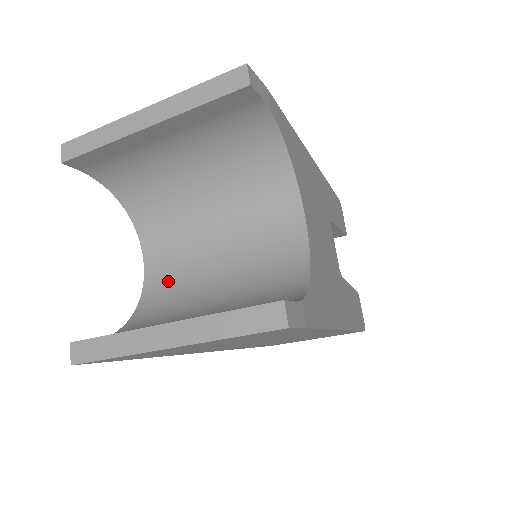
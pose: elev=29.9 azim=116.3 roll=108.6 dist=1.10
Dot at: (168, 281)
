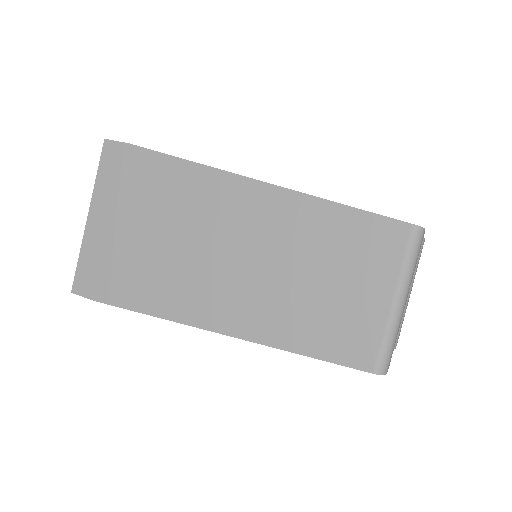
Dot at: occluded
